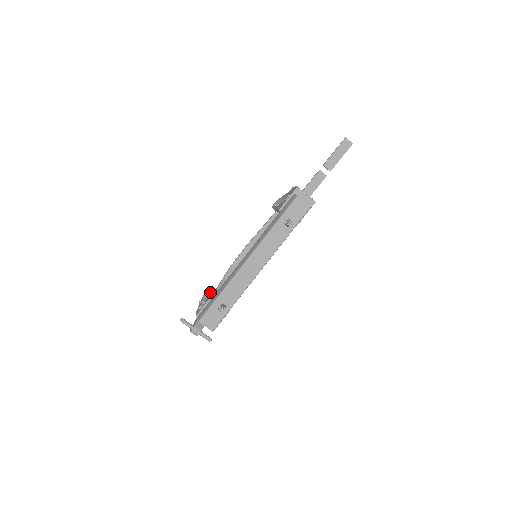
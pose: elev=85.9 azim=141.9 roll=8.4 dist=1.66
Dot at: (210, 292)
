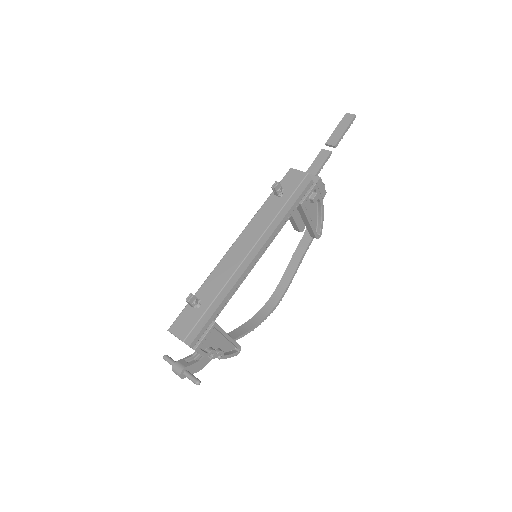
Dot at: occluded
